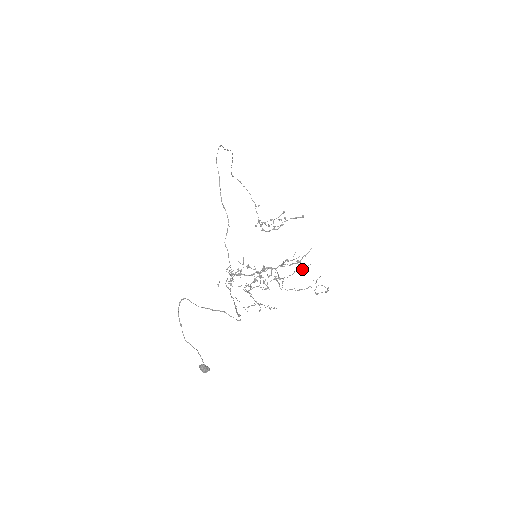
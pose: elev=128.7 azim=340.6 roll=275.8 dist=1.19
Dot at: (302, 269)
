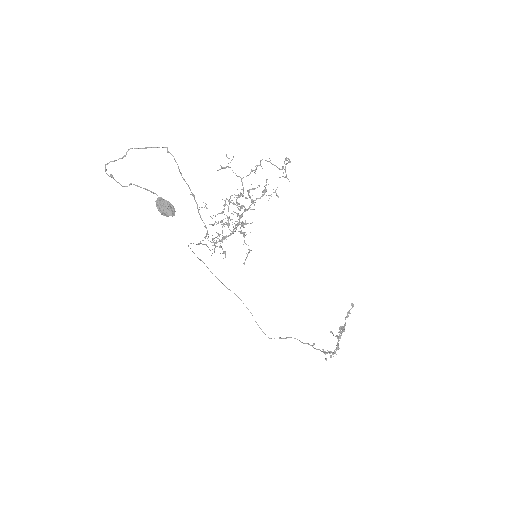
Dot at: occluded
